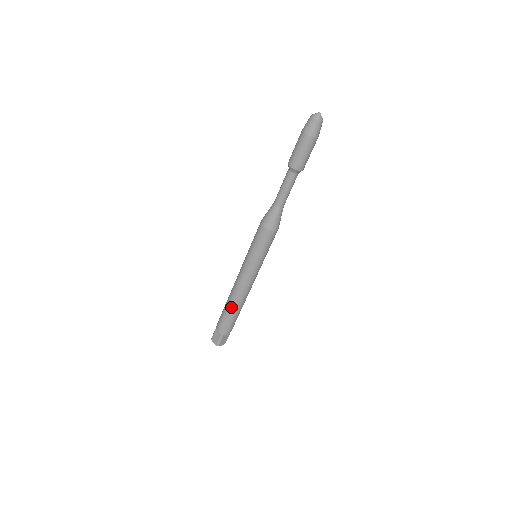
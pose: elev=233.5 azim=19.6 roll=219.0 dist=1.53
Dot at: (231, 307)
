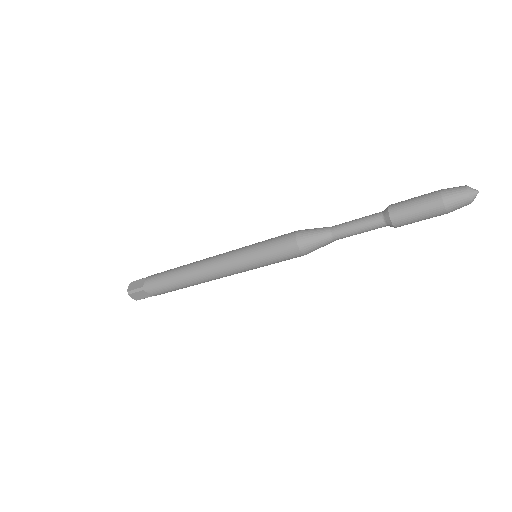
Dot at: (188, 286)
